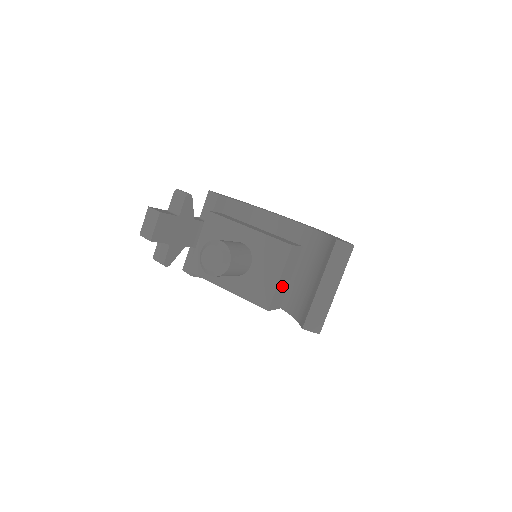
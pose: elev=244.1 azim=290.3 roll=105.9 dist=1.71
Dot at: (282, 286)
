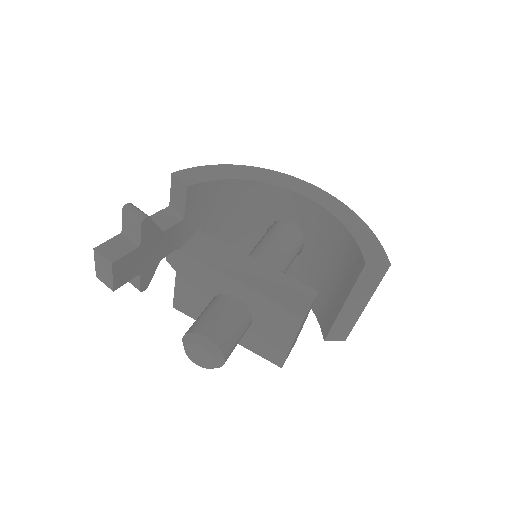
Dot at: (296, 338)
